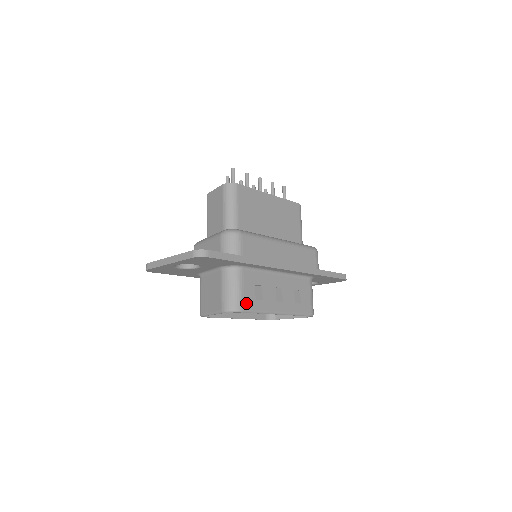
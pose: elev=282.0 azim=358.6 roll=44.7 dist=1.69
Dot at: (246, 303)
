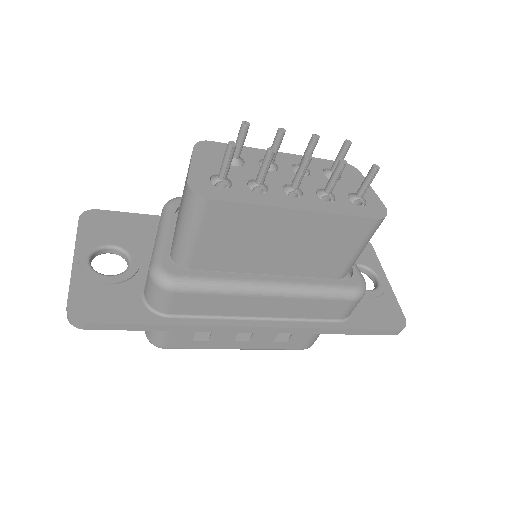
Dot at: (173, 343)
